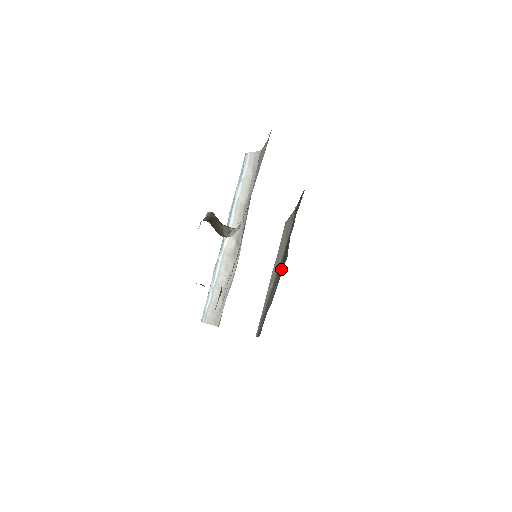
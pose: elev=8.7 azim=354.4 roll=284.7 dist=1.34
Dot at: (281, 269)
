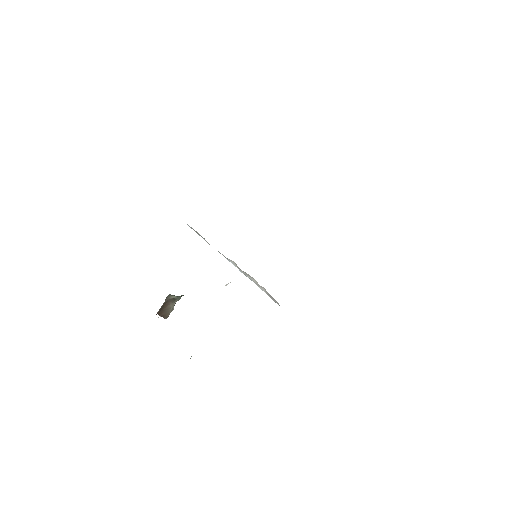
Dot at: occluded
